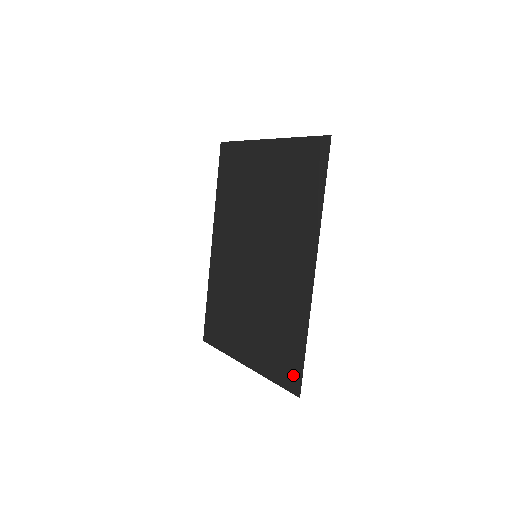
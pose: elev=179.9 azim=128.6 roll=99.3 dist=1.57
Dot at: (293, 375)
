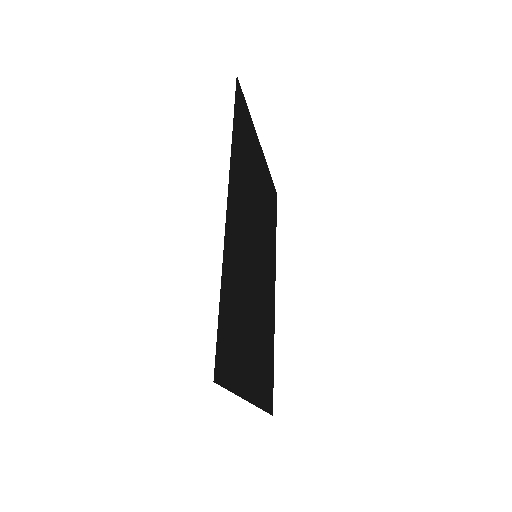
Dot at: (221, 355)
